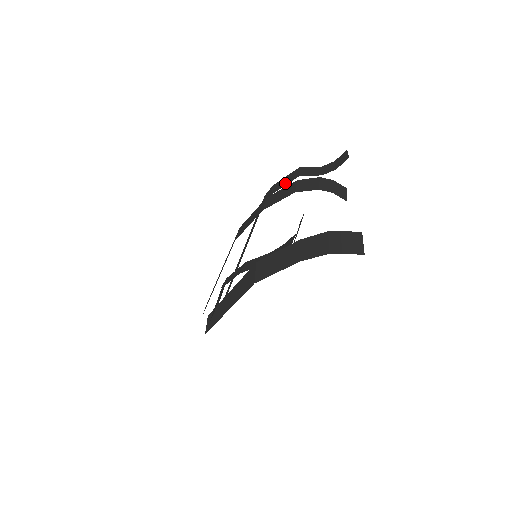
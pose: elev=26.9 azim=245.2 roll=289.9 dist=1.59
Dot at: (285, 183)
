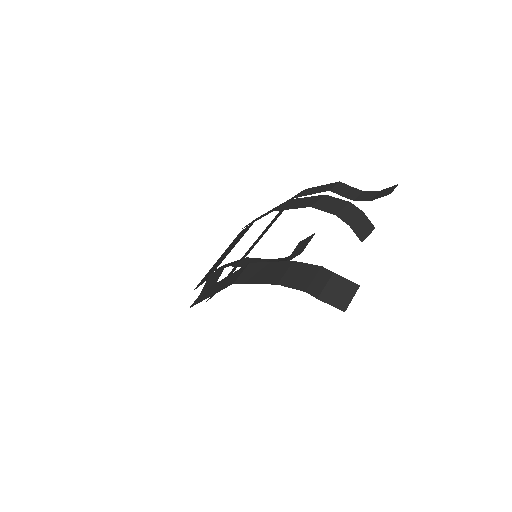
Dot at: (313, 192)
